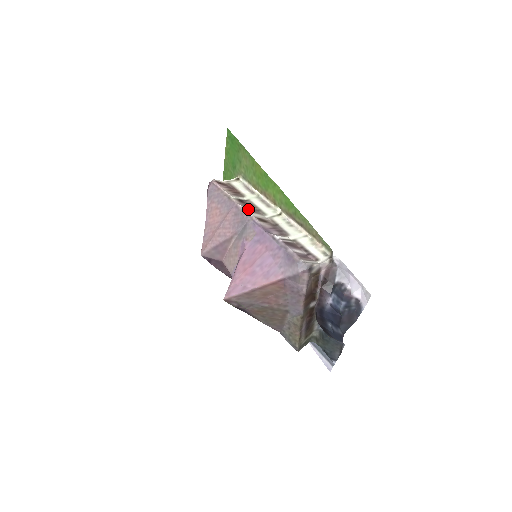
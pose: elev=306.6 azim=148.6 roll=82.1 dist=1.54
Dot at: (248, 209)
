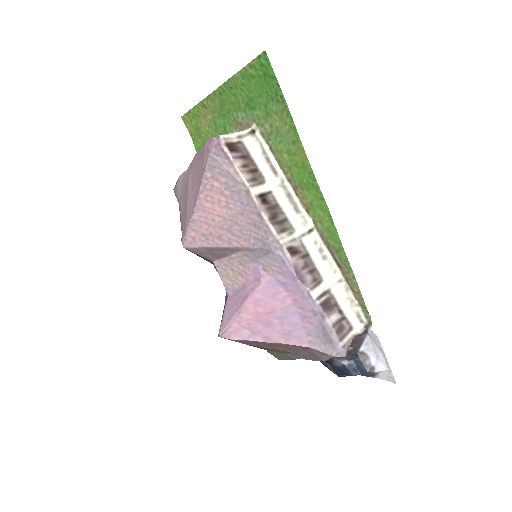
Dot at: (276, 225)
